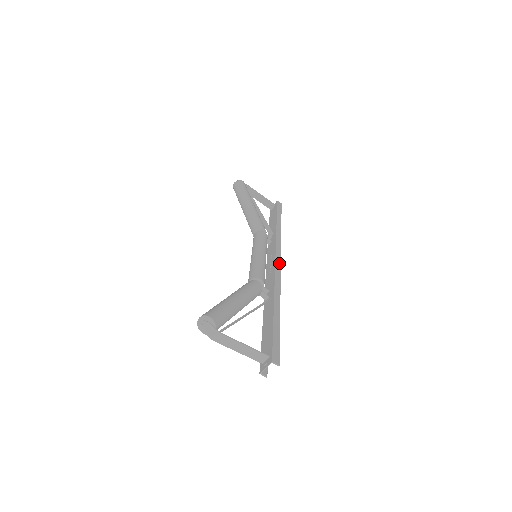
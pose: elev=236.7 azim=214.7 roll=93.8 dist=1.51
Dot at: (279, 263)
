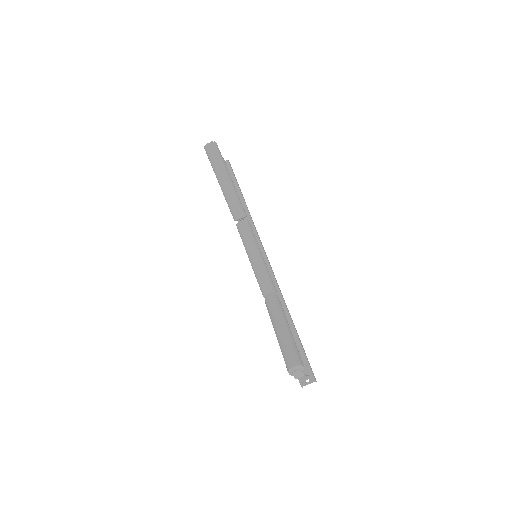
Dot at: (269, 262)
